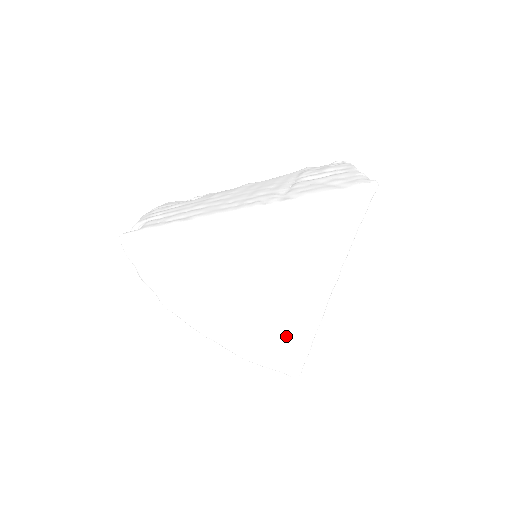
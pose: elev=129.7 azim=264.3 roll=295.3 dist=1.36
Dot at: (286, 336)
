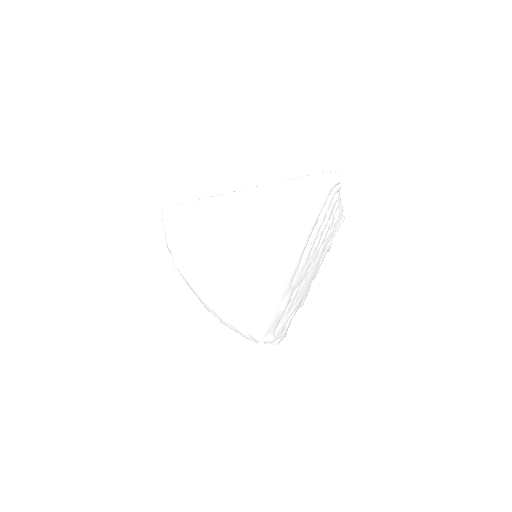
Dot at: (257, 291)
